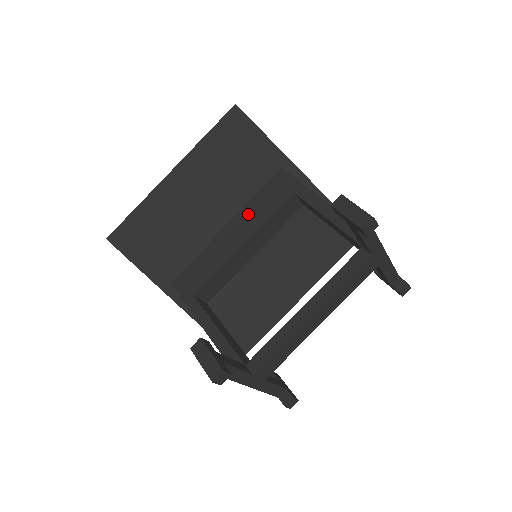
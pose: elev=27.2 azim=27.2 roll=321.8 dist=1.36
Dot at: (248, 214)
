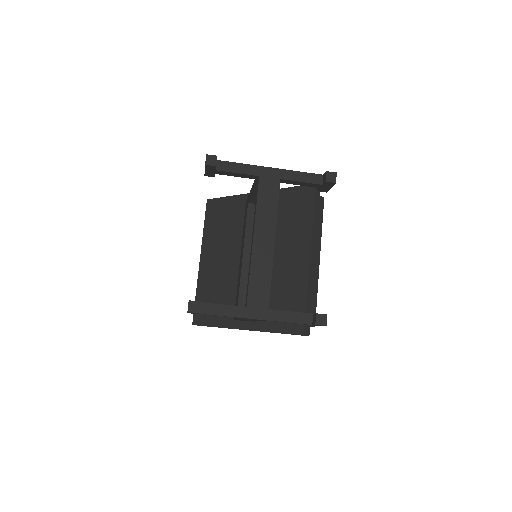
Dot at: (242, 240)
